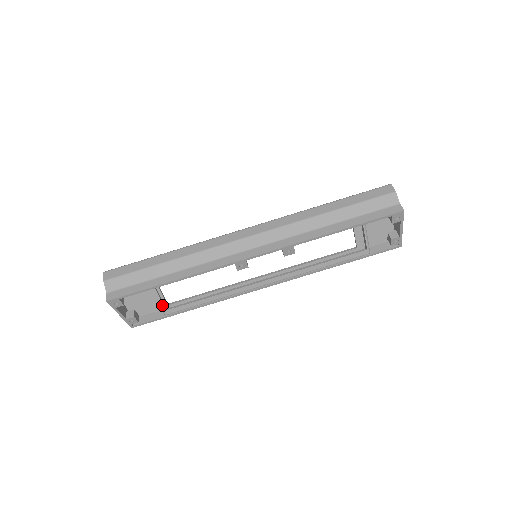
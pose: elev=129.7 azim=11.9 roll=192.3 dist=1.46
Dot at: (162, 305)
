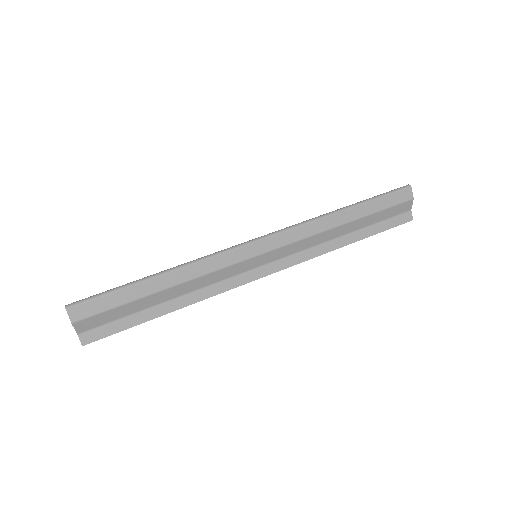
Dot at: occluded
